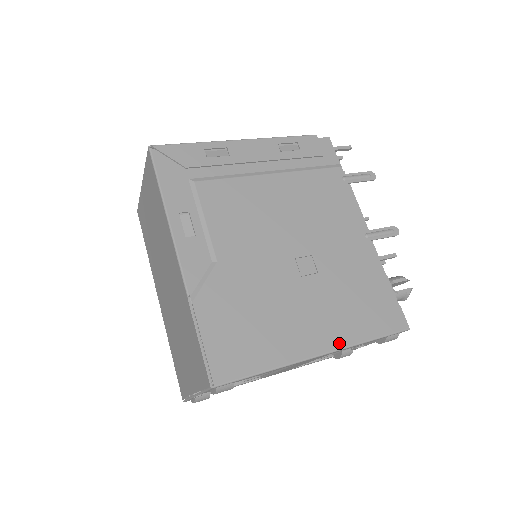
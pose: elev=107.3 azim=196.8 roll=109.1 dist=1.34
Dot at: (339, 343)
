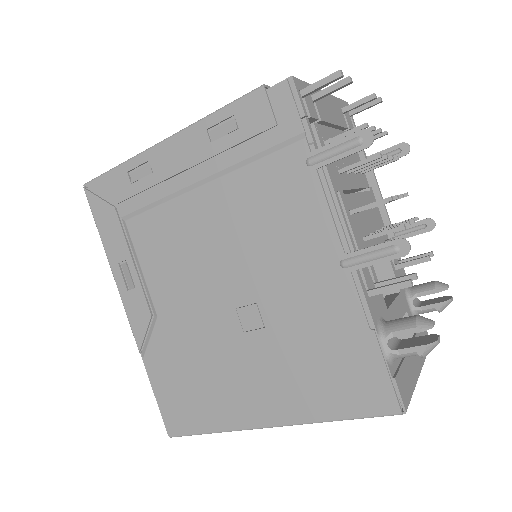
Dot at: (290, 418)
